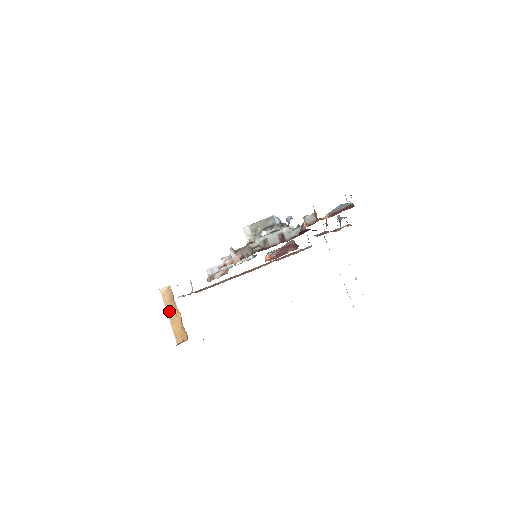
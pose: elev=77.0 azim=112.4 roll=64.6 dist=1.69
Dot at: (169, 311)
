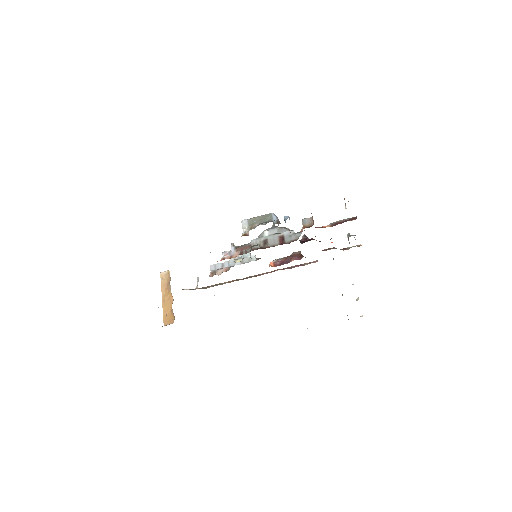
Dot at: (164, 294)
